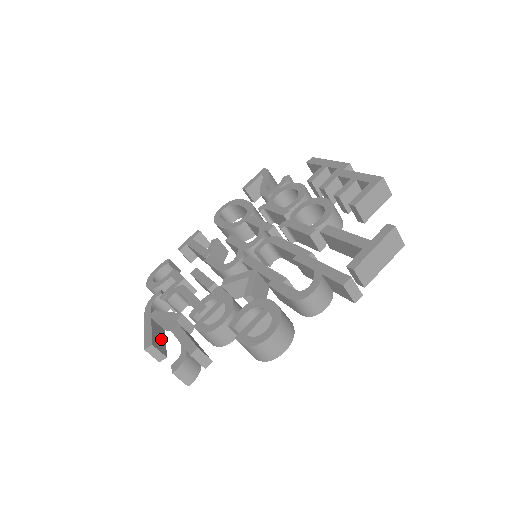
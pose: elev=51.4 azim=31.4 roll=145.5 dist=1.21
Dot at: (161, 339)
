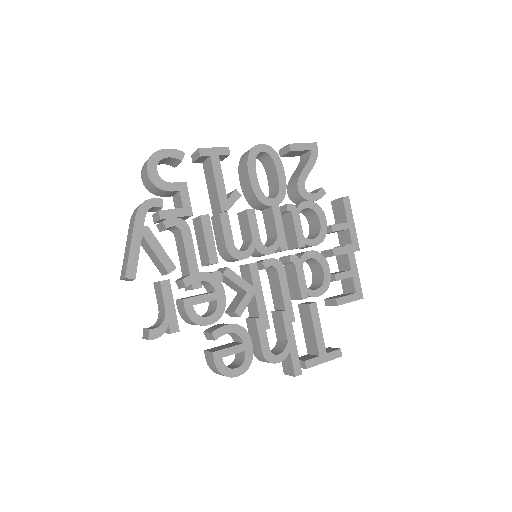
Dot at: occluded
